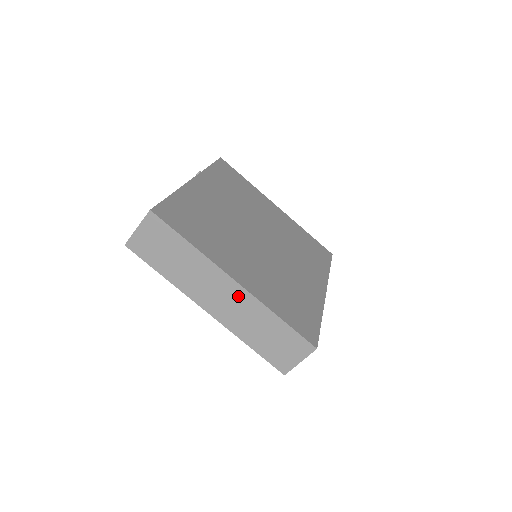
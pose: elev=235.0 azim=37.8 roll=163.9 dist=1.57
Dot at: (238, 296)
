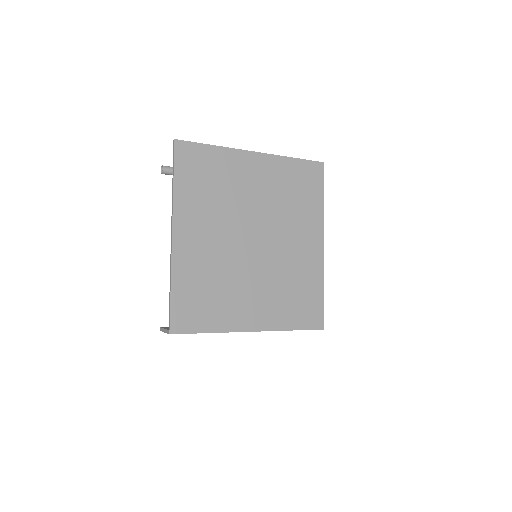
Dot at: occluded
